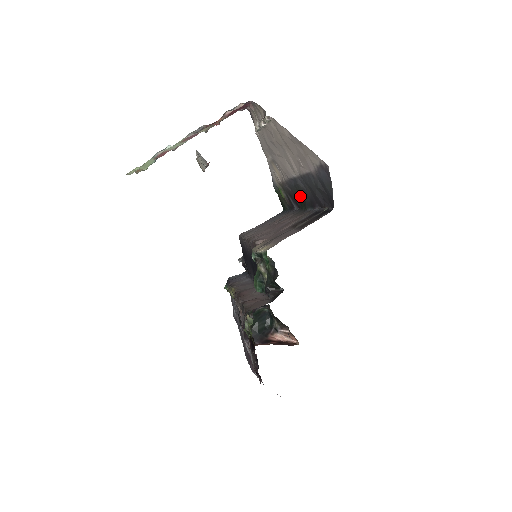
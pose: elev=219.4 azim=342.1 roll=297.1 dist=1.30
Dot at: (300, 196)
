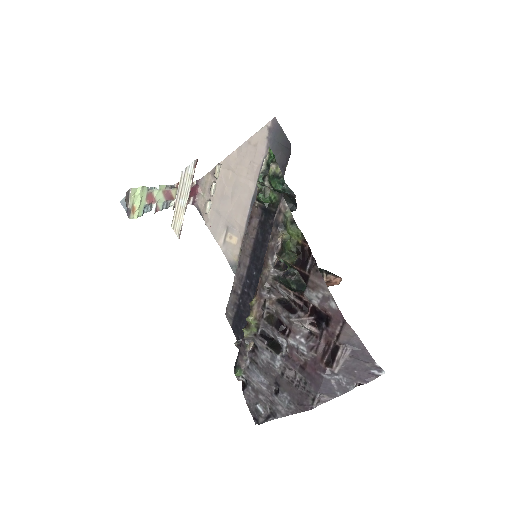
Dot at: occluded
